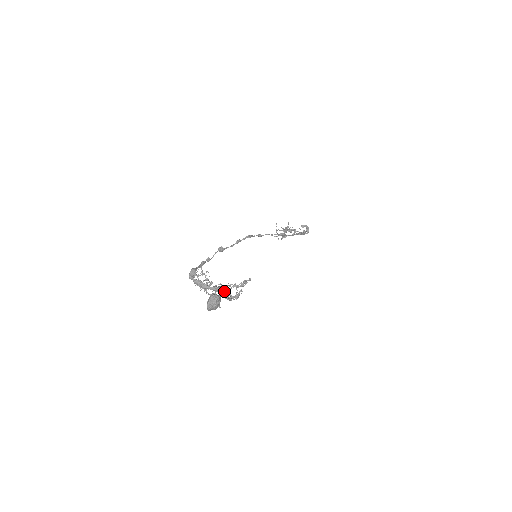
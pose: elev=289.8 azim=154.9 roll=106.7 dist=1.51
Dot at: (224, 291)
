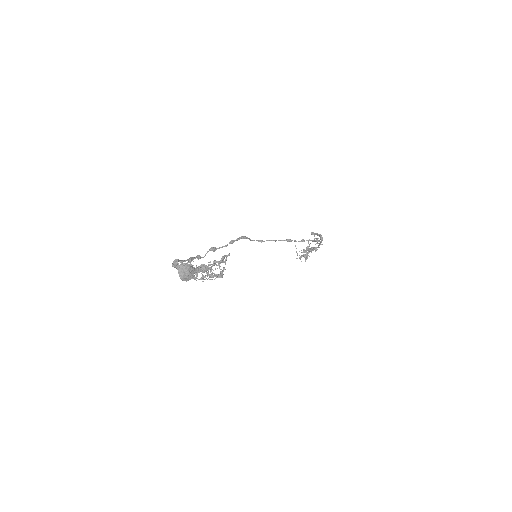
Dot at: (200, 265)
